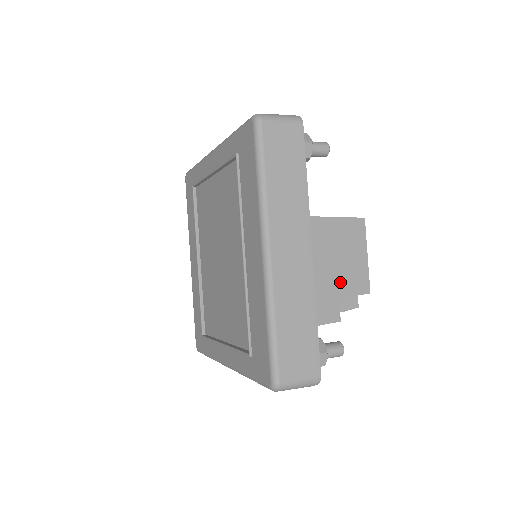
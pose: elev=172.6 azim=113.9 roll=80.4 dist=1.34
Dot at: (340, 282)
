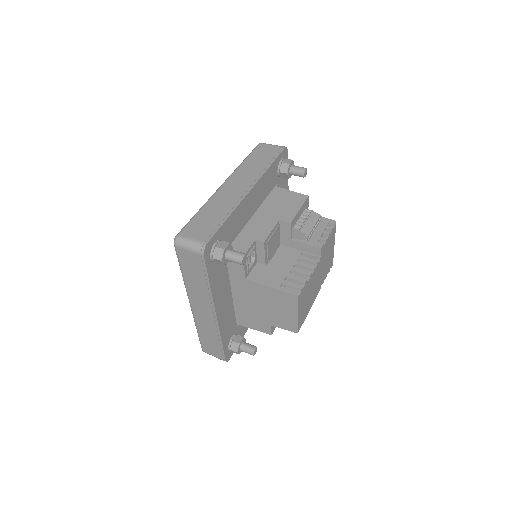
Dot at: (272, 319)
